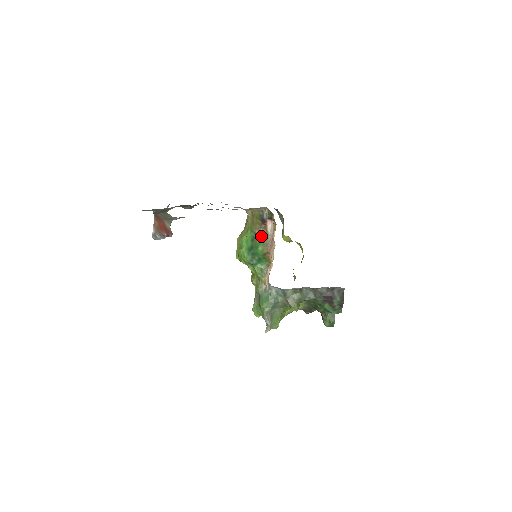
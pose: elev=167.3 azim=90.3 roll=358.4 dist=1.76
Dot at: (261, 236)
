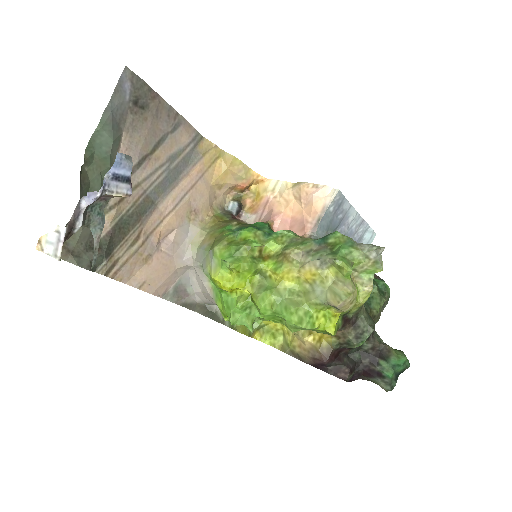
Dot at: (245, 224)
